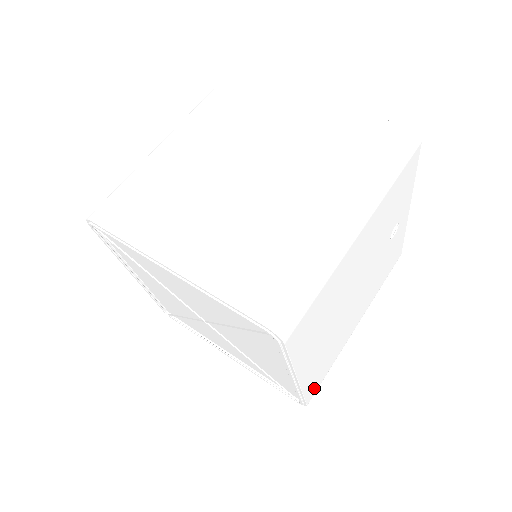
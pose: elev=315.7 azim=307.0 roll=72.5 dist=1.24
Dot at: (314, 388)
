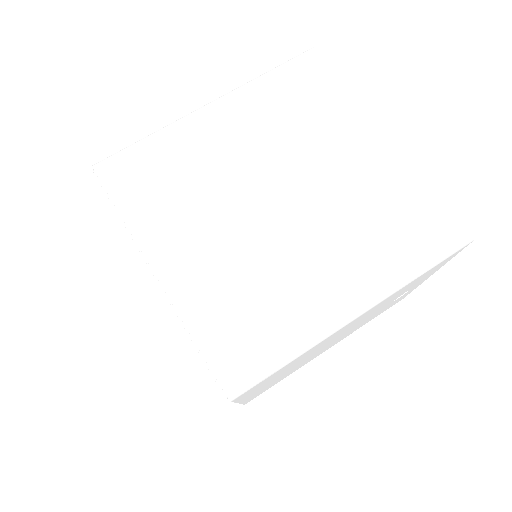
Dot at: occluded
